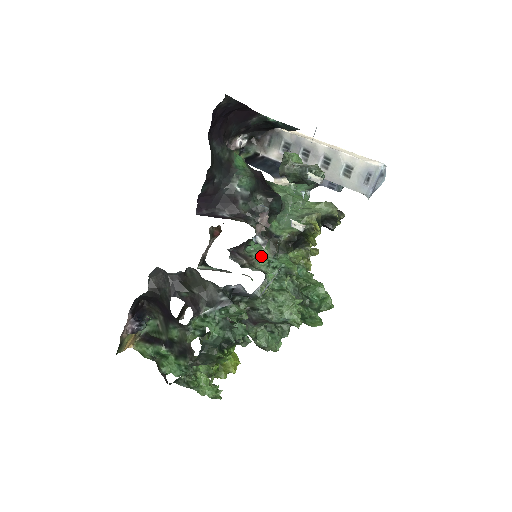
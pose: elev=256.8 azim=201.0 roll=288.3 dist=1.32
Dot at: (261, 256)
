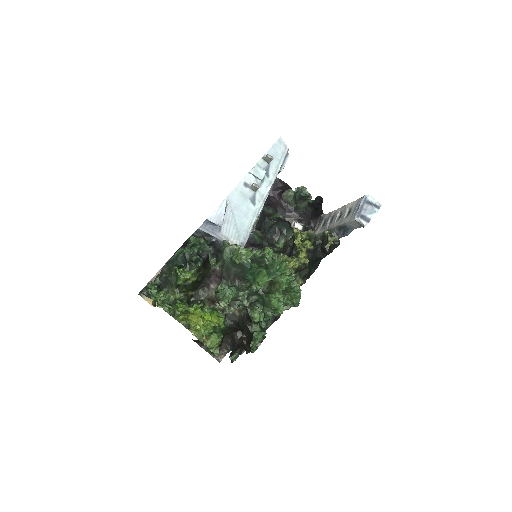
Dot at: occluded
